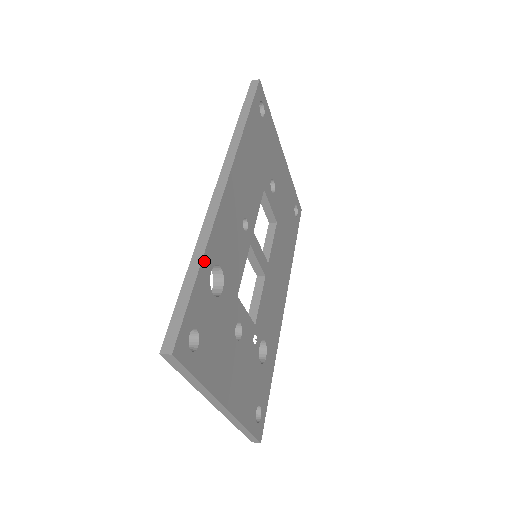
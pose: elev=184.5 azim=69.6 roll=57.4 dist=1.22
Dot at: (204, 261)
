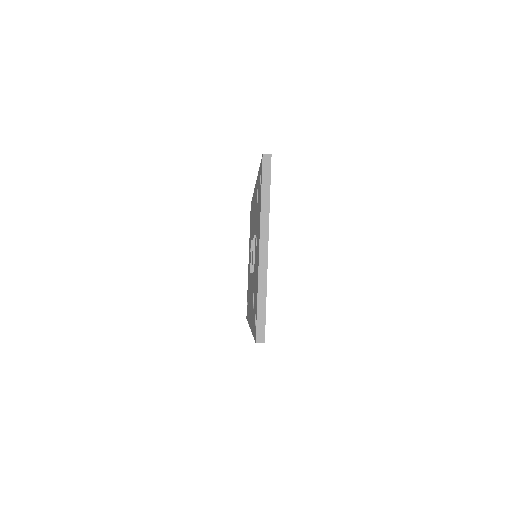
Dot at: occluded
